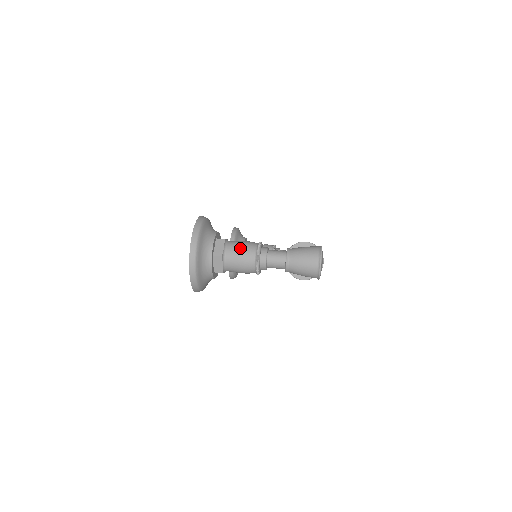
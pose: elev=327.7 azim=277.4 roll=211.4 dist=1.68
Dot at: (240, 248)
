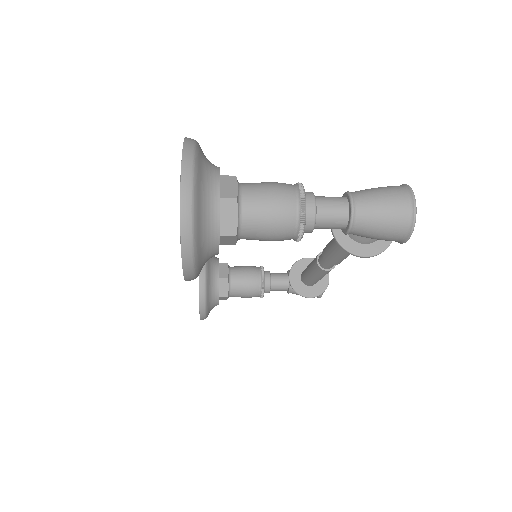
Dot at: (268, 187)
